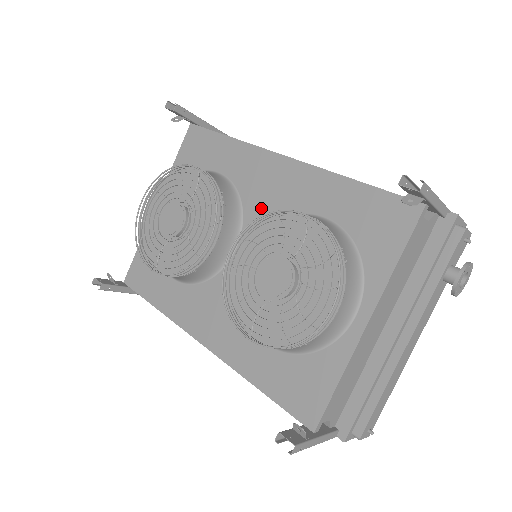
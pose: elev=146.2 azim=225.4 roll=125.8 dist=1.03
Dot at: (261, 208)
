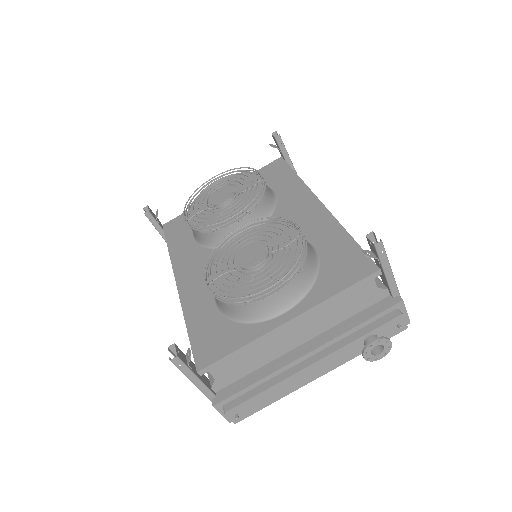
Dot at: occluded
